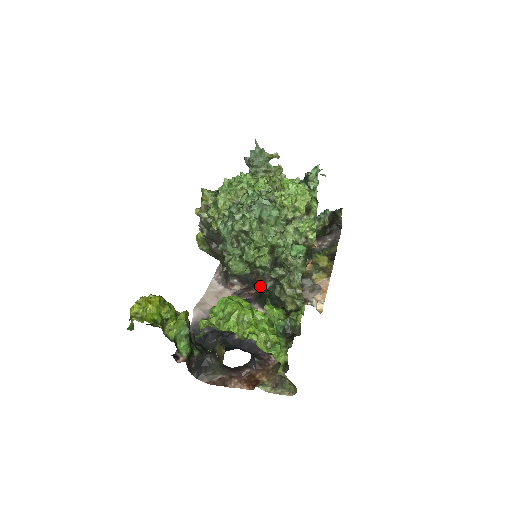
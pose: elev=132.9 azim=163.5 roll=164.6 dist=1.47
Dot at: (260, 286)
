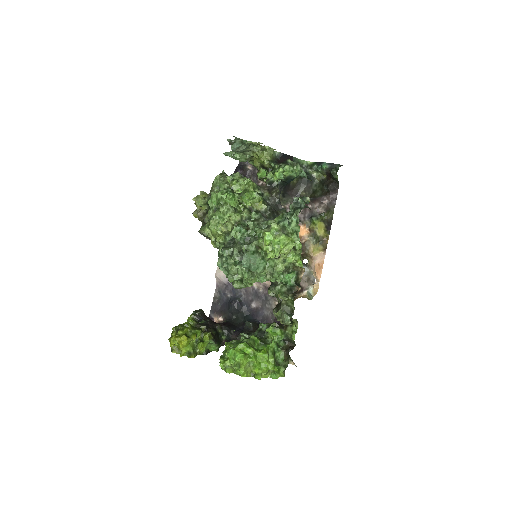
Dot at: occluded
